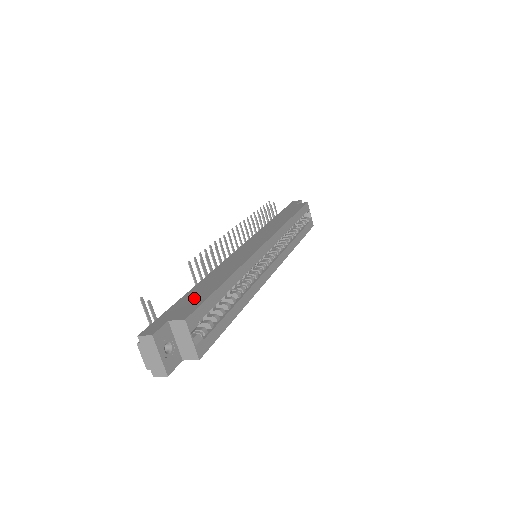
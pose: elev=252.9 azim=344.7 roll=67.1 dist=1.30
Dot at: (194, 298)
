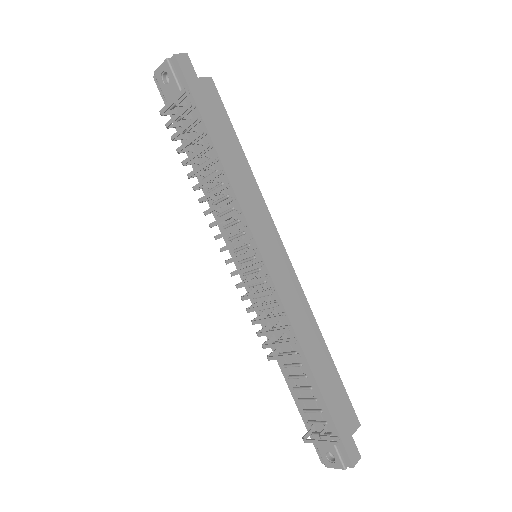
Dot at: (337, 396)
